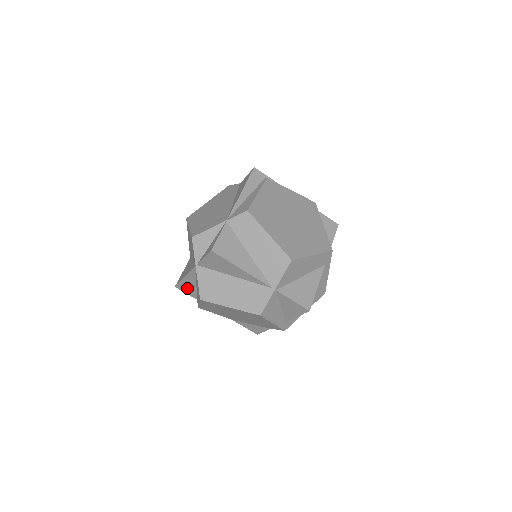
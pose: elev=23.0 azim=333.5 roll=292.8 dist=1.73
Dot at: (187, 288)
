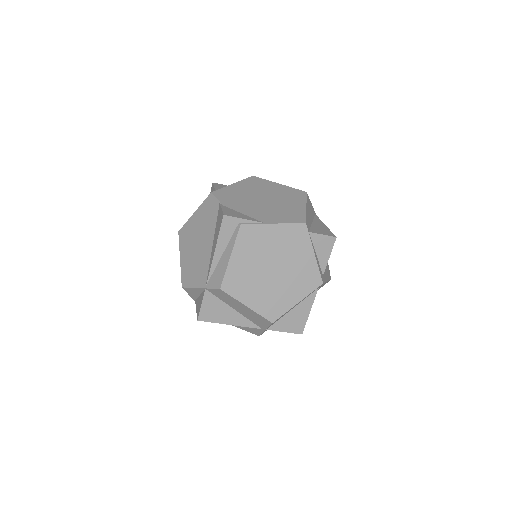
Dot at: occluded
